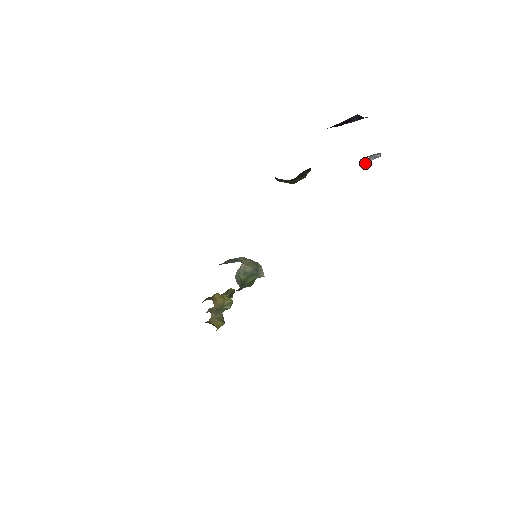
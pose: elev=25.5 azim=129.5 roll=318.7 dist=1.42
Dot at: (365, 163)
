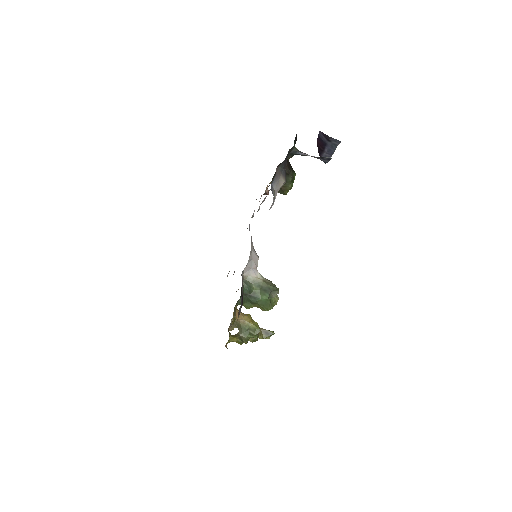
Dot at: (301, 152)
